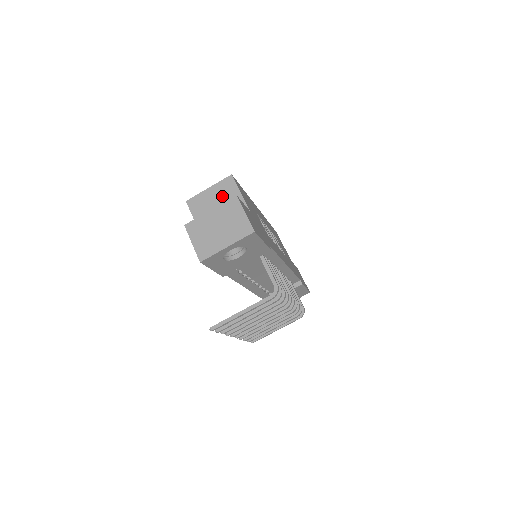
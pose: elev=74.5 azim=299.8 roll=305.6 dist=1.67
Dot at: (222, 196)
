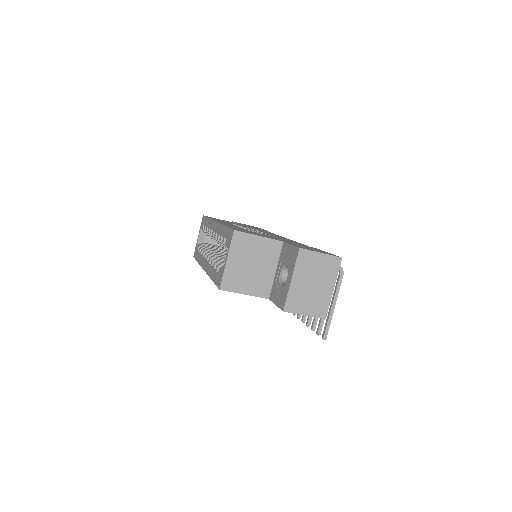
Dot at: (247, 254)
